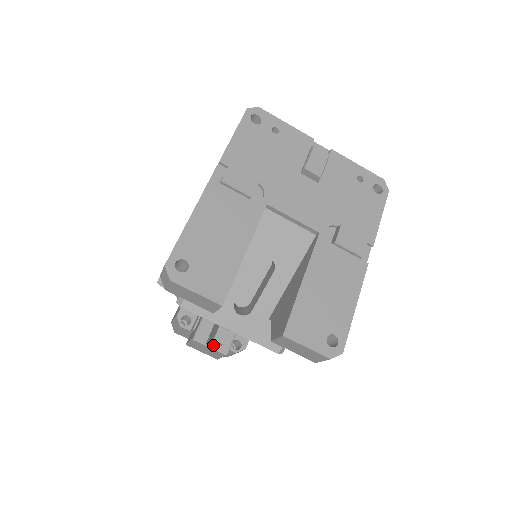
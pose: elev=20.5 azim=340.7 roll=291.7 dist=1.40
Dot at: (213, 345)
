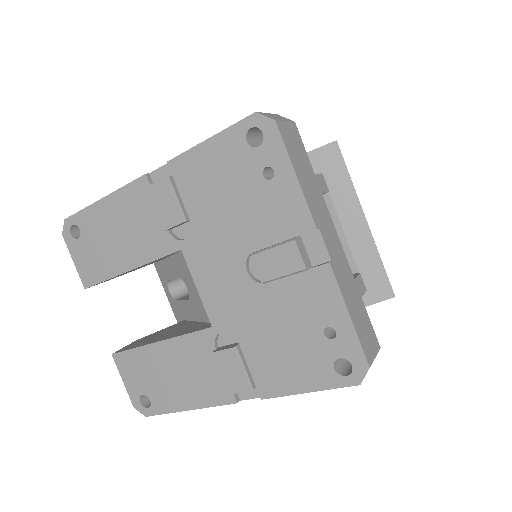
Dot at: occluded
